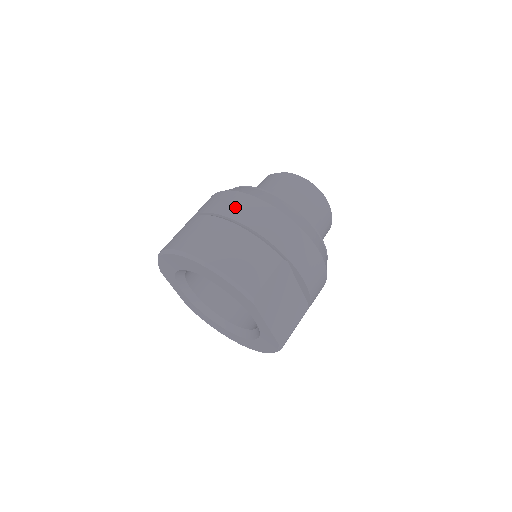
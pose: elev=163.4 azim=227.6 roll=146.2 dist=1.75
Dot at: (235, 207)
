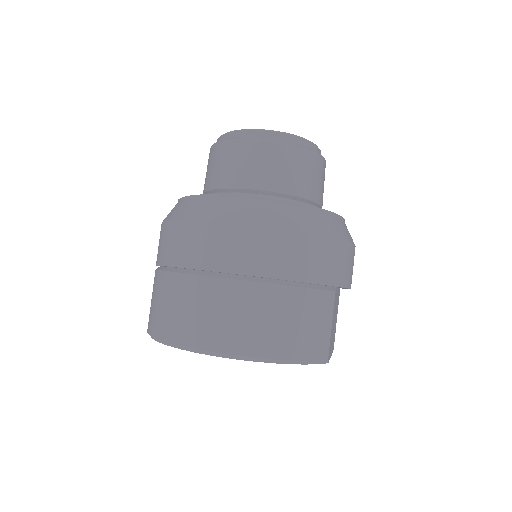
Dot at: (251, 255)
